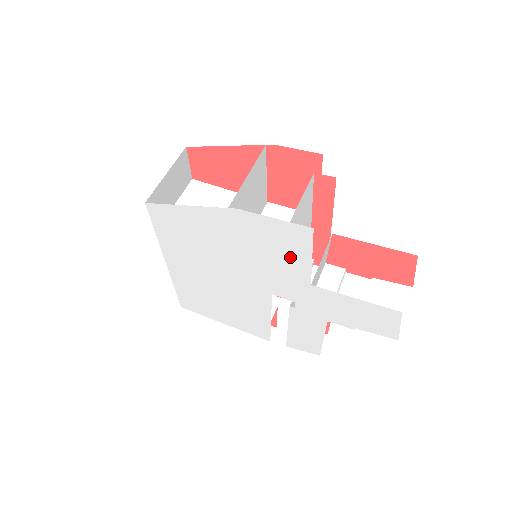
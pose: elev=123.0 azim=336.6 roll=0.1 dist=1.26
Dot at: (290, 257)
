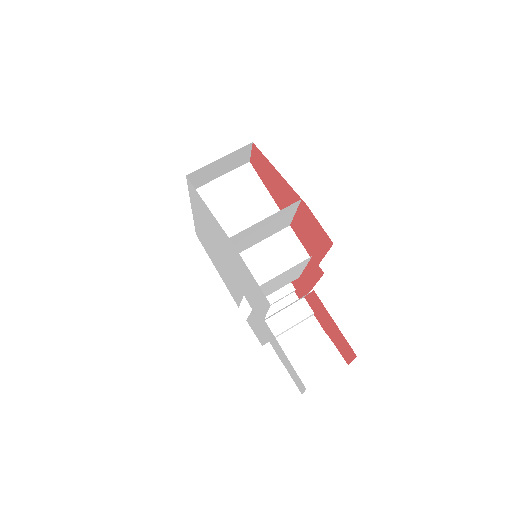
Dot at: (256, 297)
